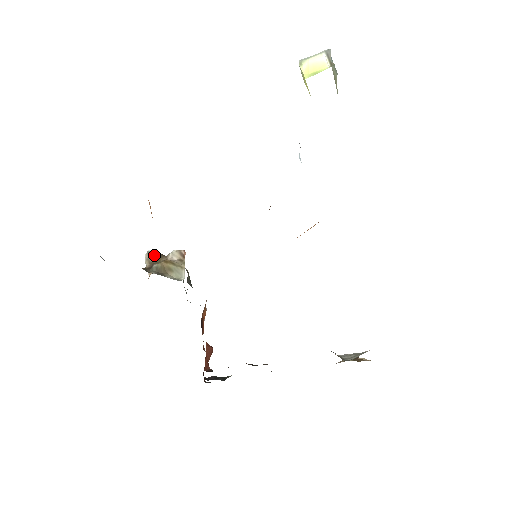
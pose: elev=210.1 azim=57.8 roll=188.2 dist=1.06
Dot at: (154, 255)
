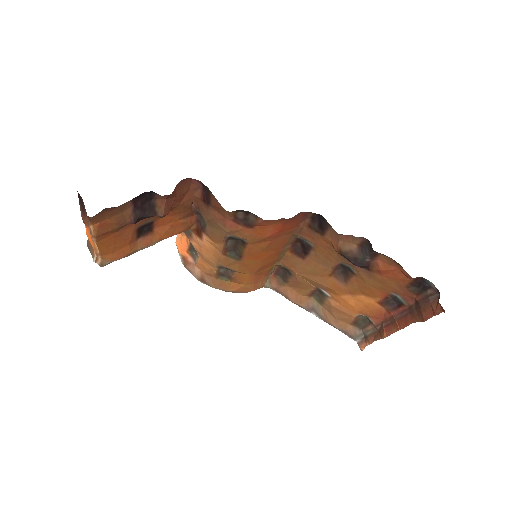
Dot at: occluded
